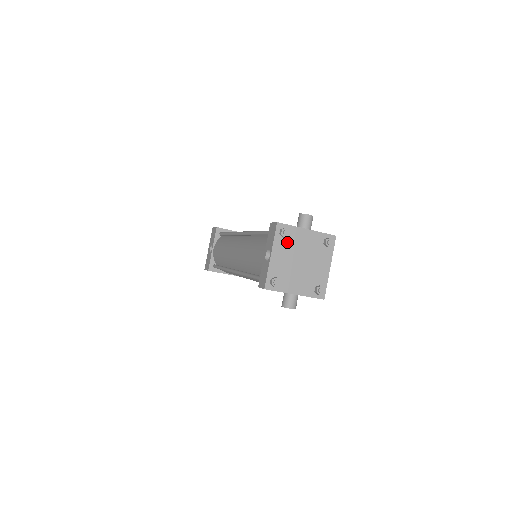
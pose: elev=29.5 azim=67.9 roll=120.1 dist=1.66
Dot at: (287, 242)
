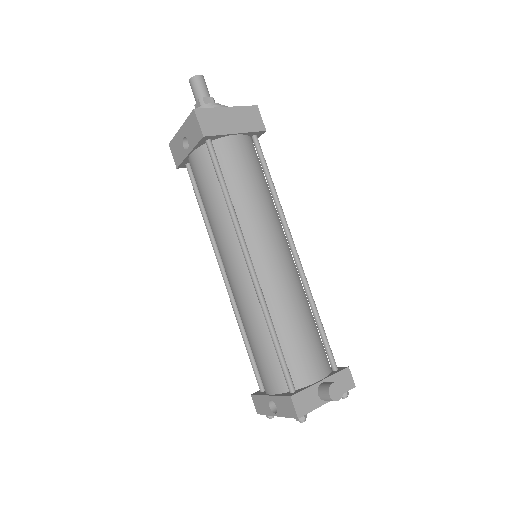
Dot at: occluded
